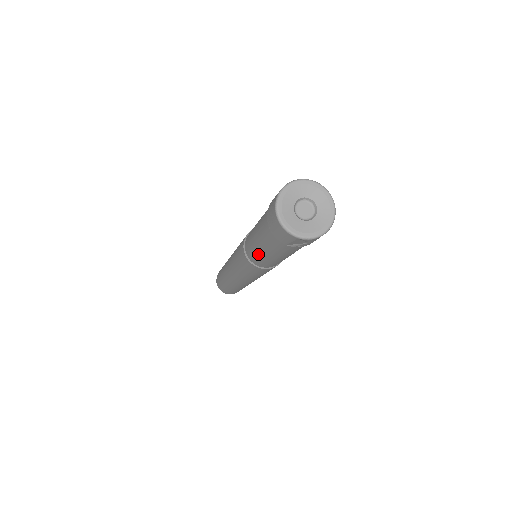
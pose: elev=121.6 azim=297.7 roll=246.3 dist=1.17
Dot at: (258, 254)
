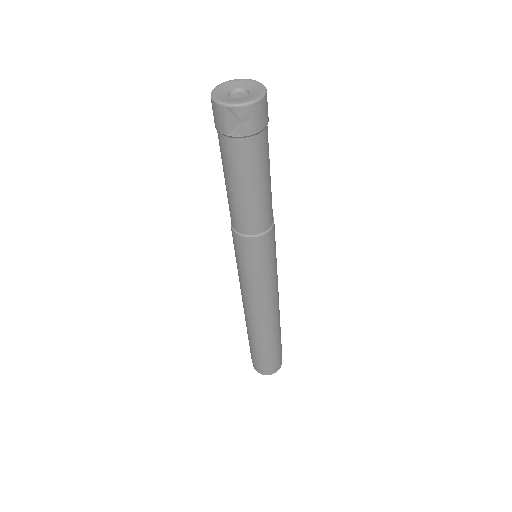
Dot at: (230, 200)
